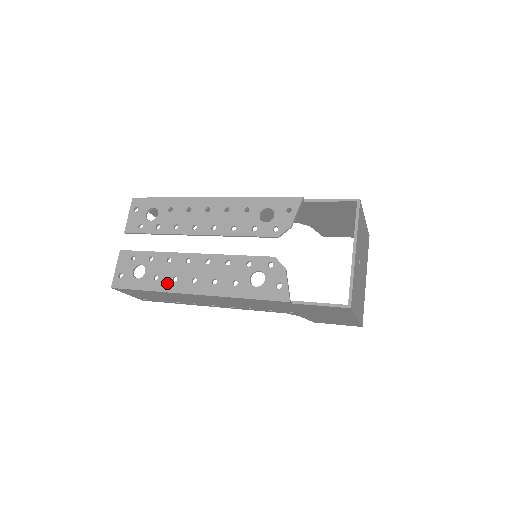
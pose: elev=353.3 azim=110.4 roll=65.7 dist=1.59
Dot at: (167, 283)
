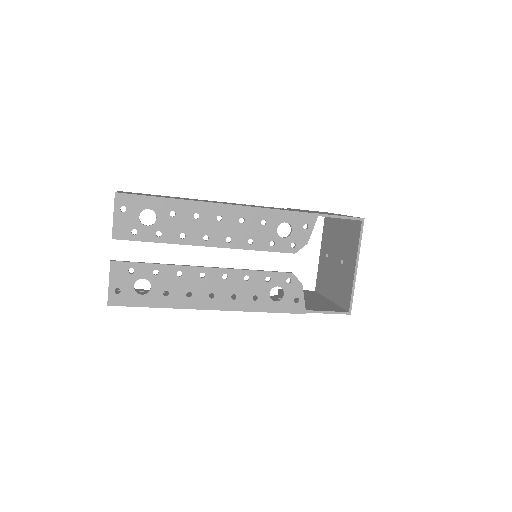
Dot at: (181, 299)
